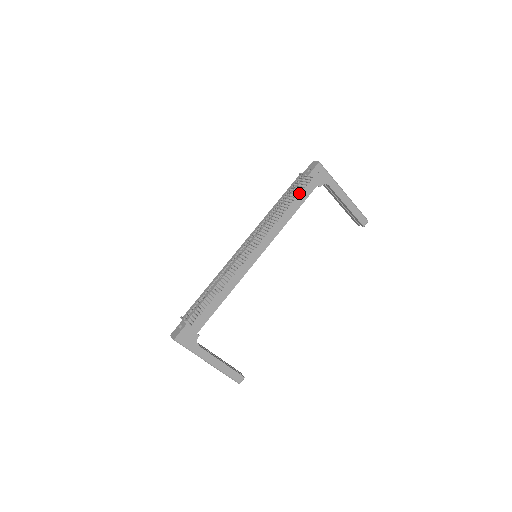
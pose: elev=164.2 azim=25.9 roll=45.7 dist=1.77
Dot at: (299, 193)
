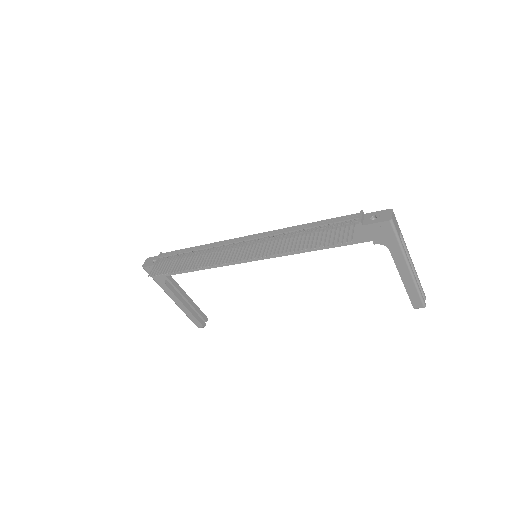
Dot at: (340, 235)
